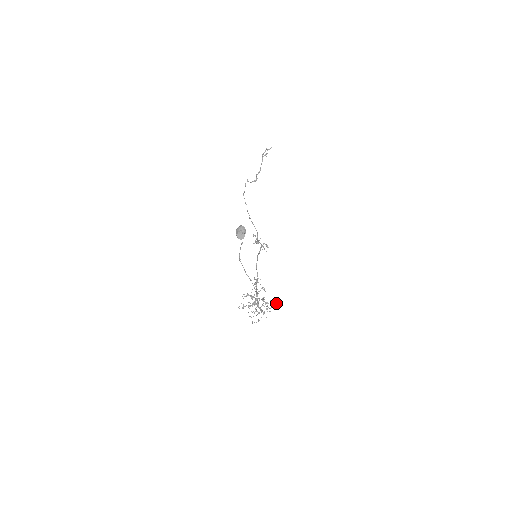
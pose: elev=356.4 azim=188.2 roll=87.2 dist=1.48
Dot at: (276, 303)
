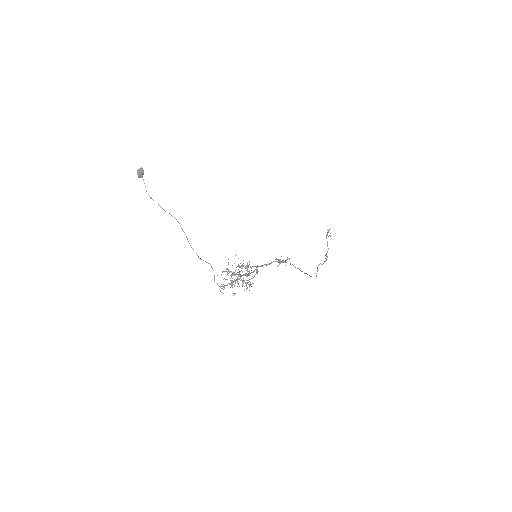
Dot at: (257, 265)
